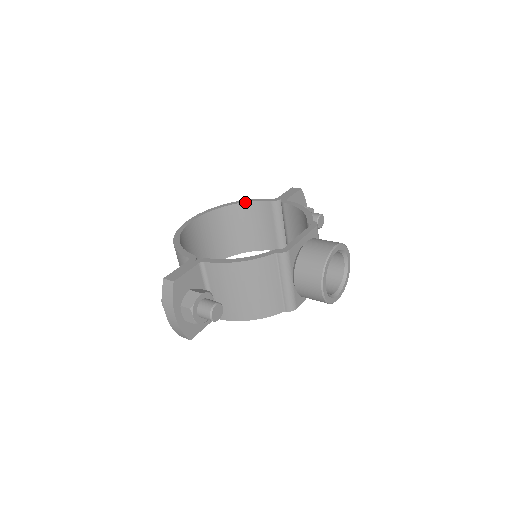
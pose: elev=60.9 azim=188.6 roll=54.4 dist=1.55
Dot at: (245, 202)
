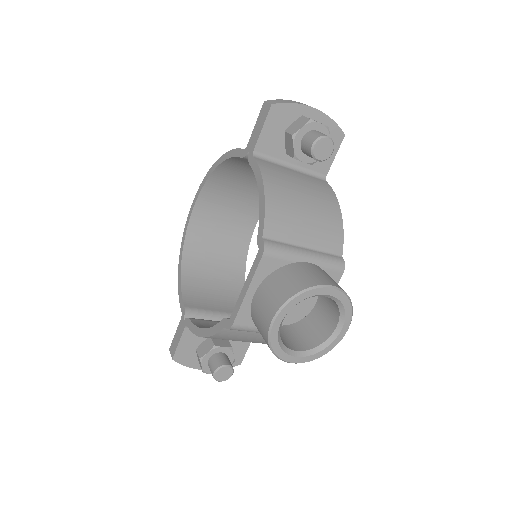
Dot at: (224, 161)
